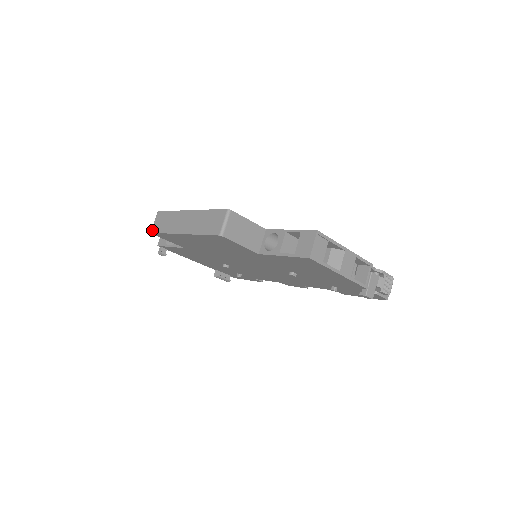
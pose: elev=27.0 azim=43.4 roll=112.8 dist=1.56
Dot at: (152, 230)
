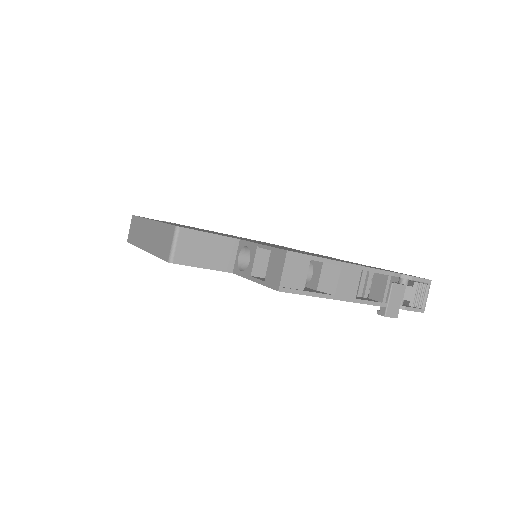
Dot at: (127, 239)
